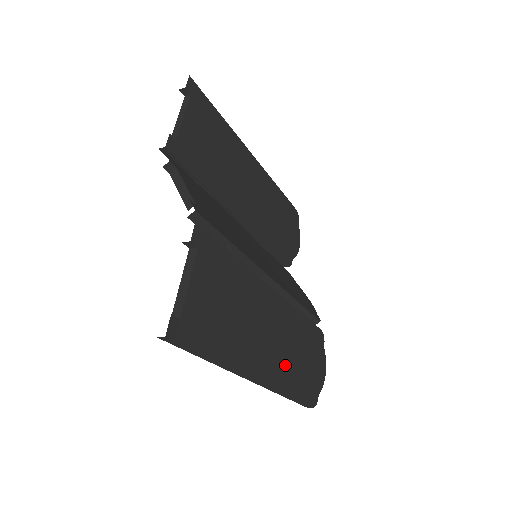
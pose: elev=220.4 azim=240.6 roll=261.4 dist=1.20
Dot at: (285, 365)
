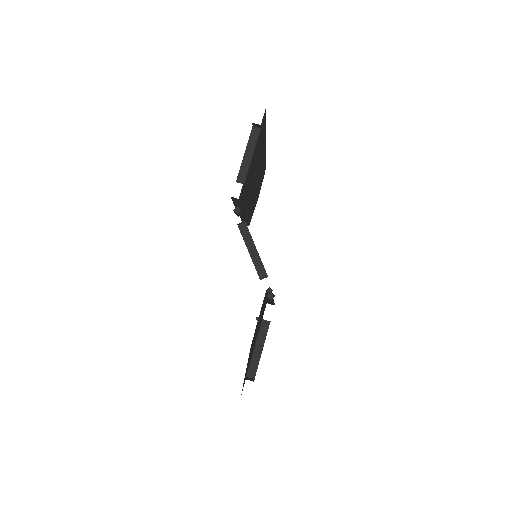
Dot at: occluded
